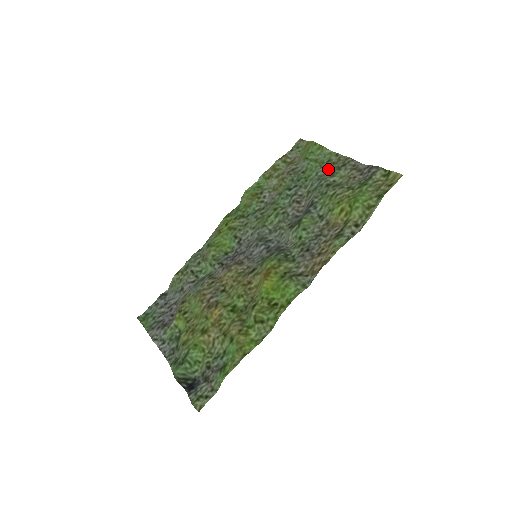
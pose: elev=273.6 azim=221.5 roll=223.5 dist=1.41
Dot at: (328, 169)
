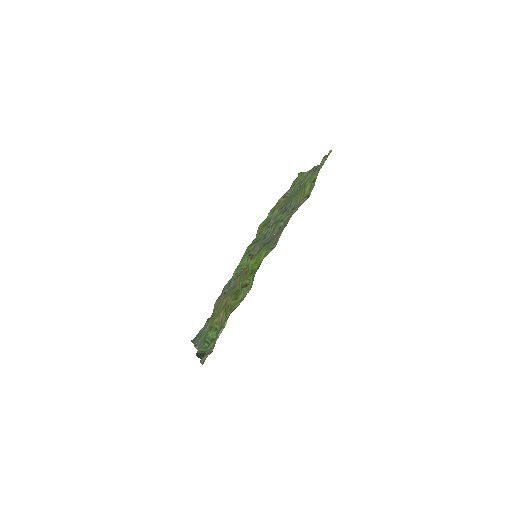
Dot at: occluded
